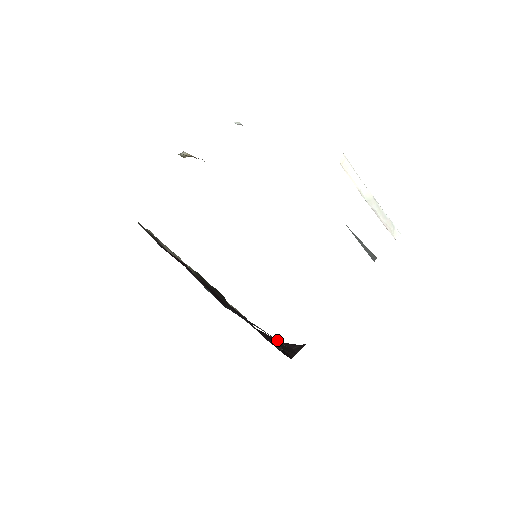
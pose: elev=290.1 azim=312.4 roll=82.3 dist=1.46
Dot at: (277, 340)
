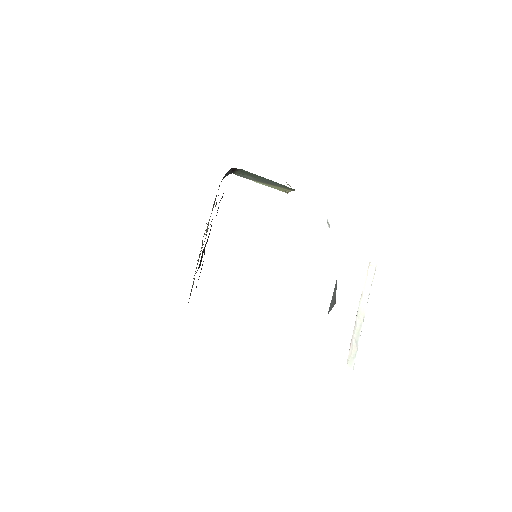
Dot at: occluded
